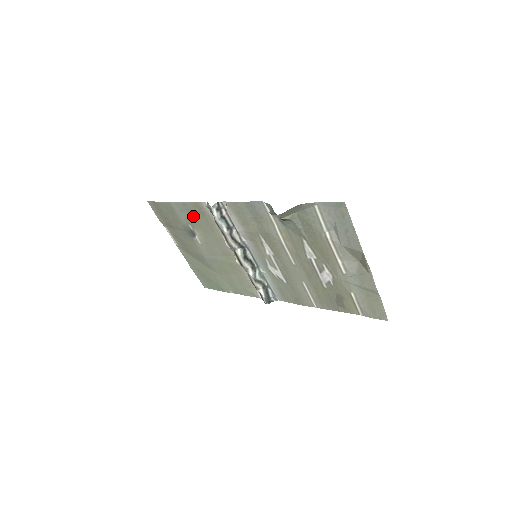
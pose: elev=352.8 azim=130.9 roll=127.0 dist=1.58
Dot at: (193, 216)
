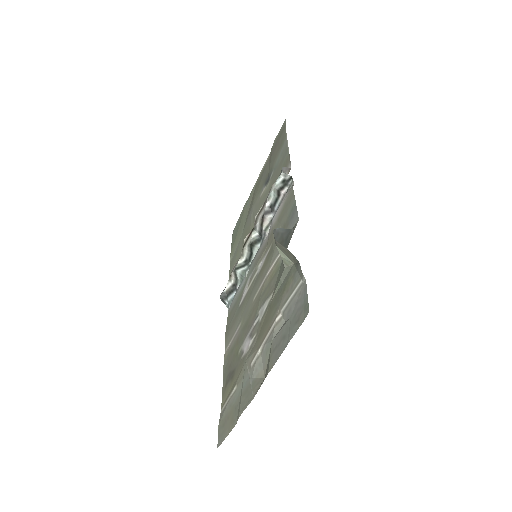
Dot at: (280, 167)
